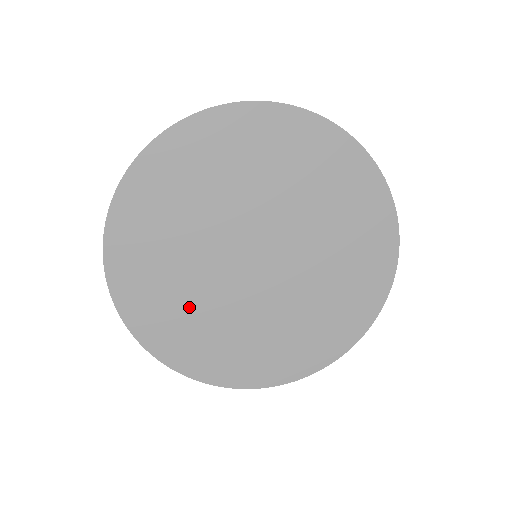
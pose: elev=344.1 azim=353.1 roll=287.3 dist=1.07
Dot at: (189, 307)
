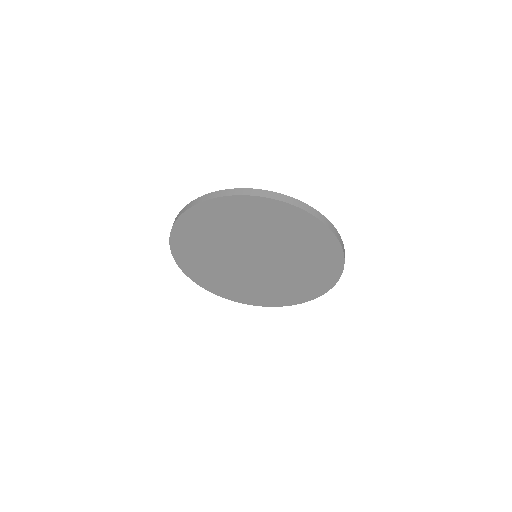
Dot at: (207, 247)
